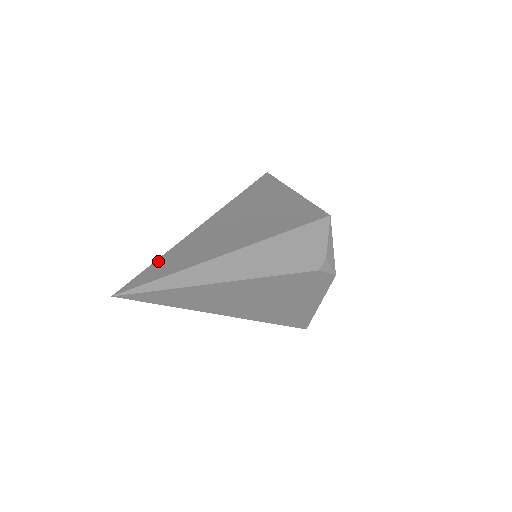
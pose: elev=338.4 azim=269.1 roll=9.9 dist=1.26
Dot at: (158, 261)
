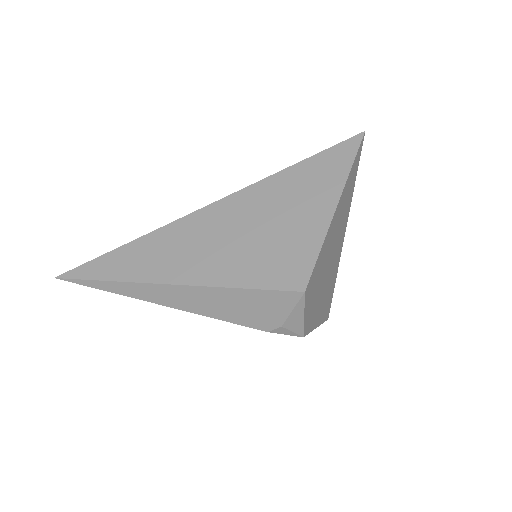
Dot at: (110, 253)
